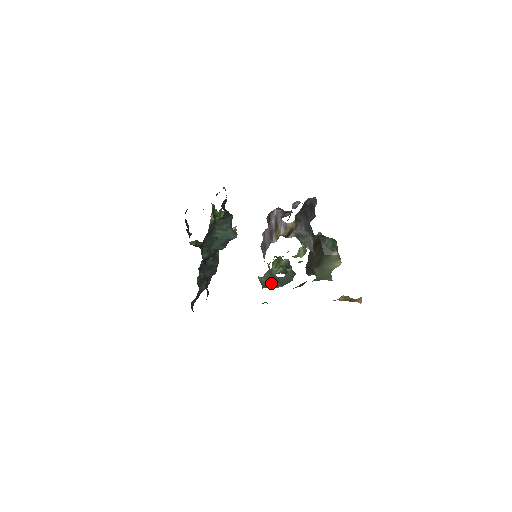
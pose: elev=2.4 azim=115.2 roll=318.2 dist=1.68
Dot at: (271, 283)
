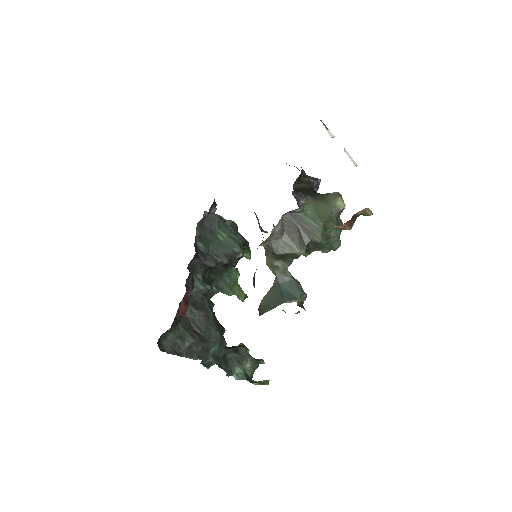
Dot at: (271, 303)
